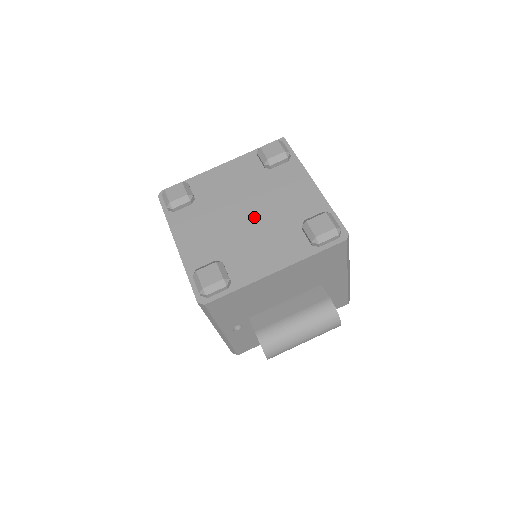
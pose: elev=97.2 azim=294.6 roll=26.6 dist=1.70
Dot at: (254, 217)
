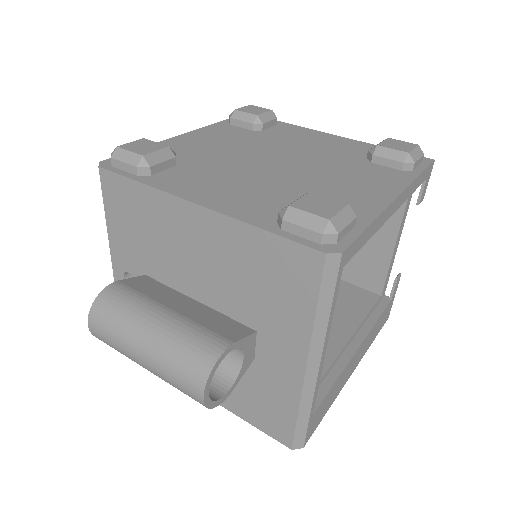
Dot at: (277, 168)
